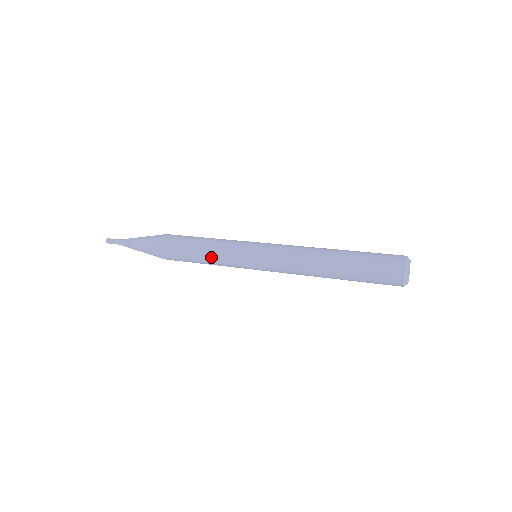
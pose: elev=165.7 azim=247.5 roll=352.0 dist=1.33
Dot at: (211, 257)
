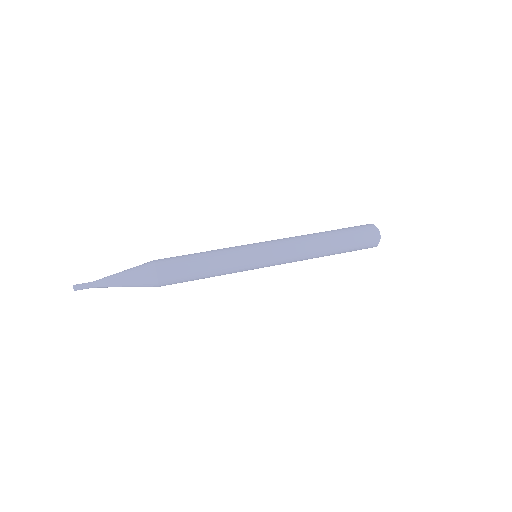
Dot at: occluded
